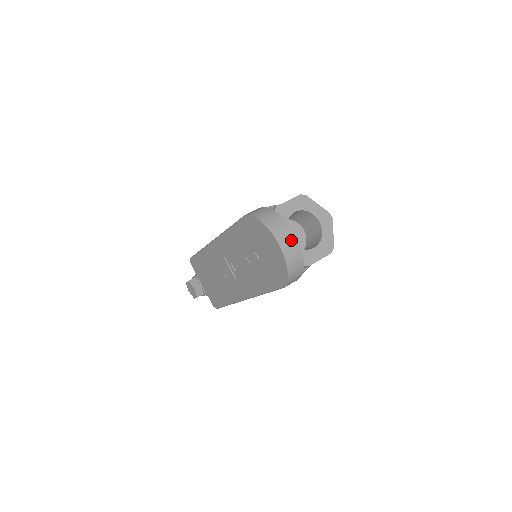
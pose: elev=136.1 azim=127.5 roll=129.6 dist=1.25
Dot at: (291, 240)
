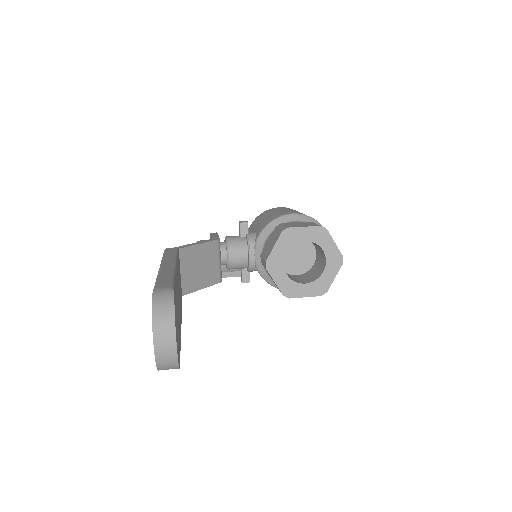
Dot at: (169, 344)
